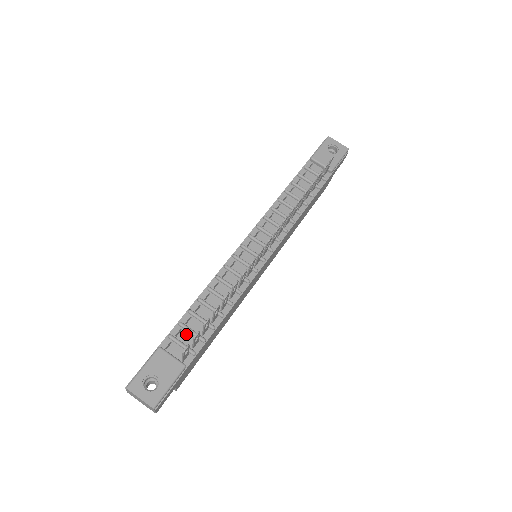
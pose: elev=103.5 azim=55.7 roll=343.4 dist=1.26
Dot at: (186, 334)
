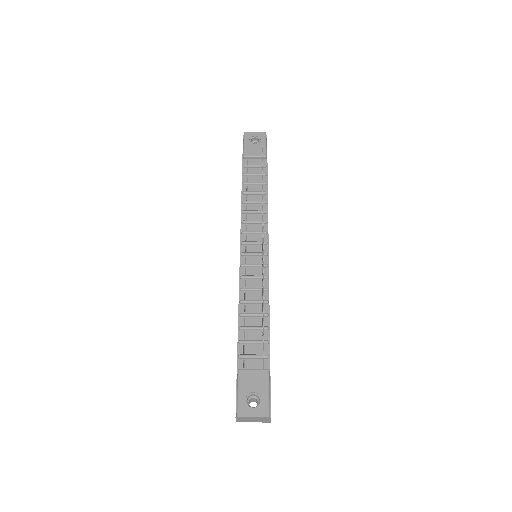
Dot at: (250, 347)
